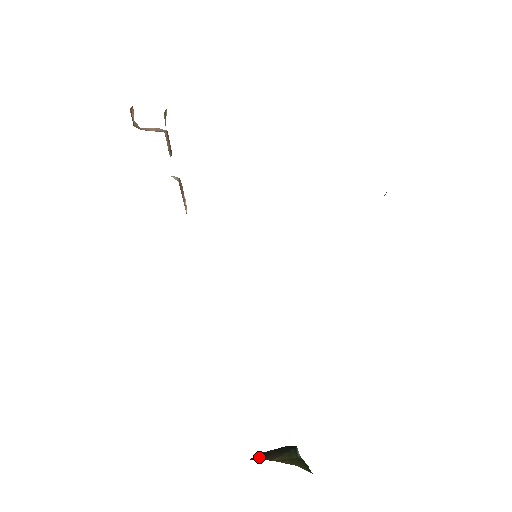
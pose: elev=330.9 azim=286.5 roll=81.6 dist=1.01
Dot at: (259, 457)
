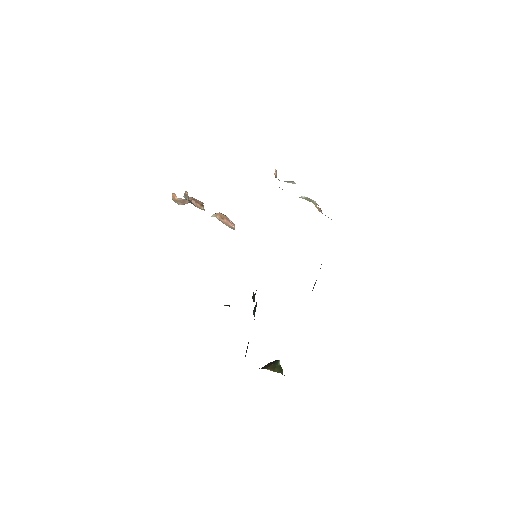
Dot at: (264, 367)
